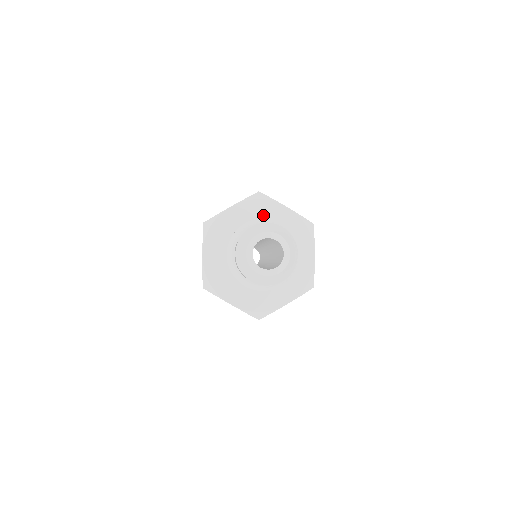
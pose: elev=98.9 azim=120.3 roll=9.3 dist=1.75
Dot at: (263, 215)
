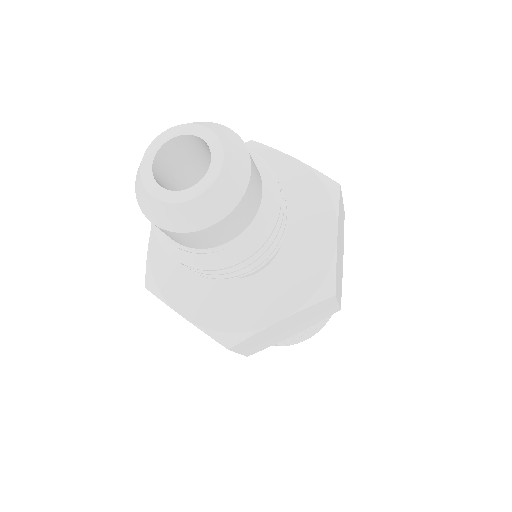
Dot at: occluded
